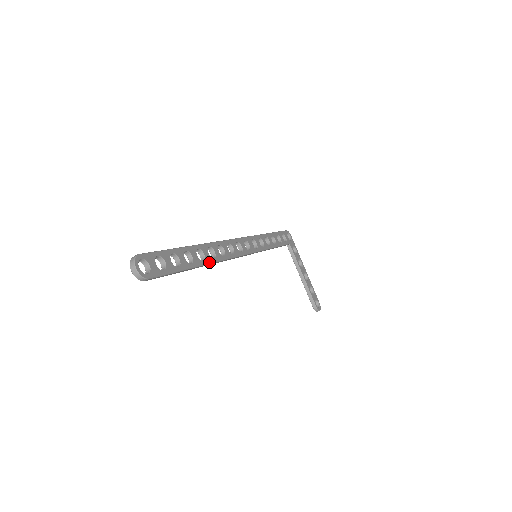
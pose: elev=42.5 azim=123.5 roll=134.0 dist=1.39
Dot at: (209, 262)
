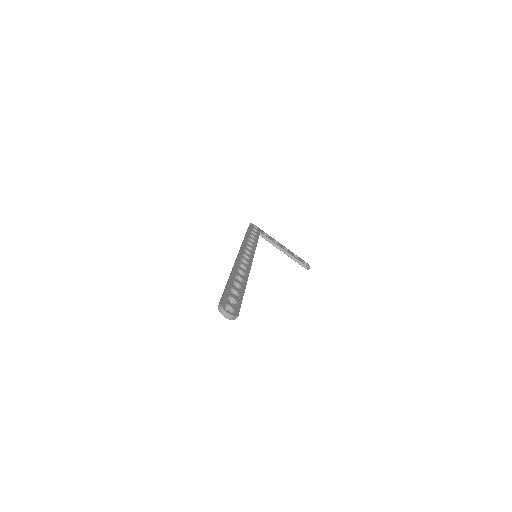
Dot at: (246, 280)
